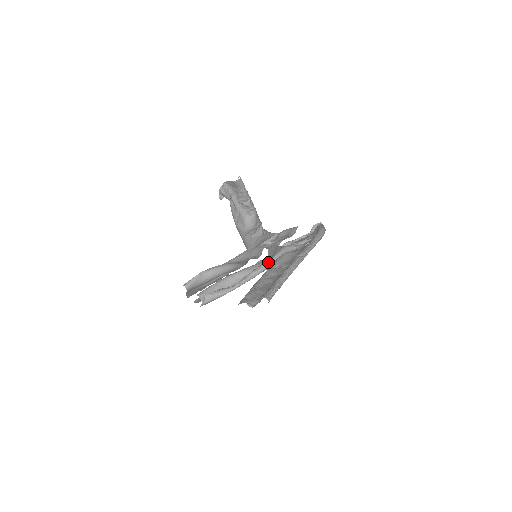
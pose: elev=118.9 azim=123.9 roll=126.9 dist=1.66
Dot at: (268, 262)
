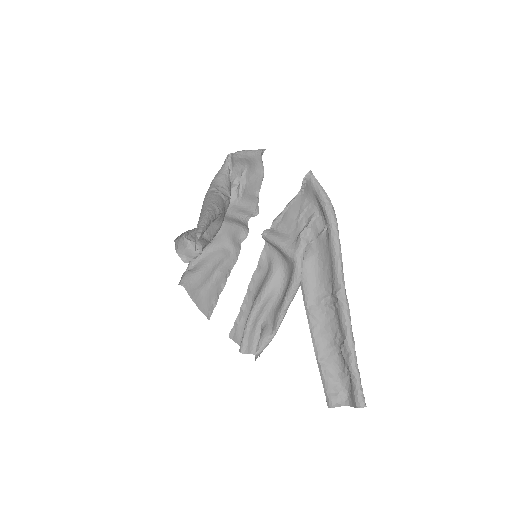
Dot at: (294, 290)
